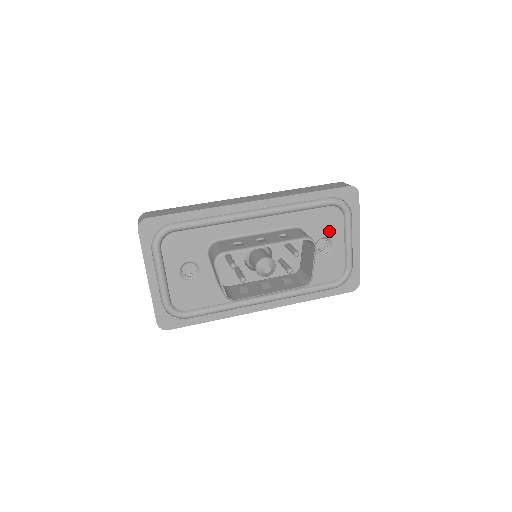
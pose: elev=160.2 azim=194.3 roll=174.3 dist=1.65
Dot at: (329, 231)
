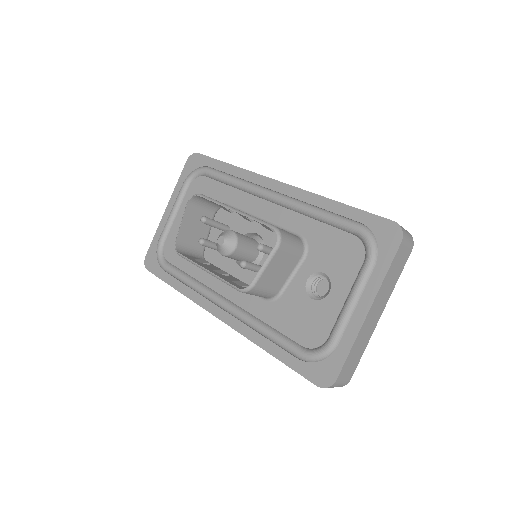
Dot at: (335, 269)
